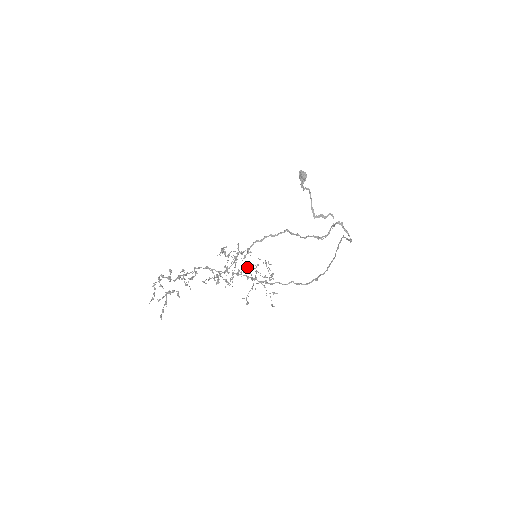
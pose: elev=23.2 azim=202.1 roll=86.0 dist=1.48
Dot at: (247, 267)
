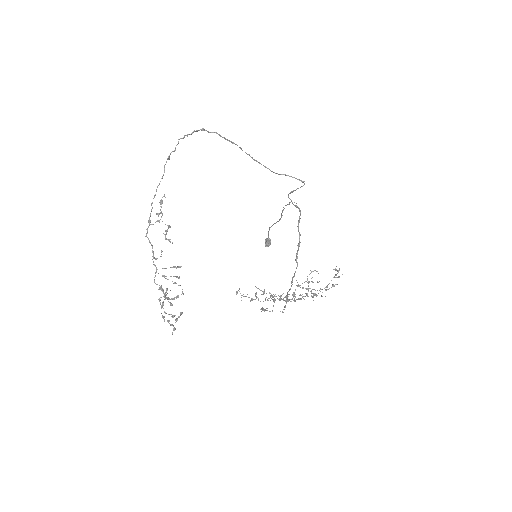
Dot at: (293, 296)
